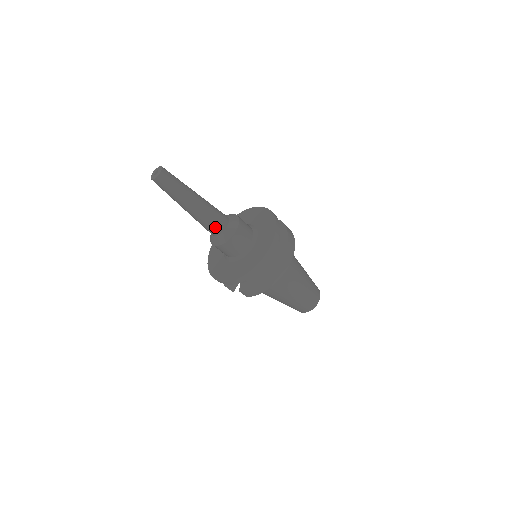
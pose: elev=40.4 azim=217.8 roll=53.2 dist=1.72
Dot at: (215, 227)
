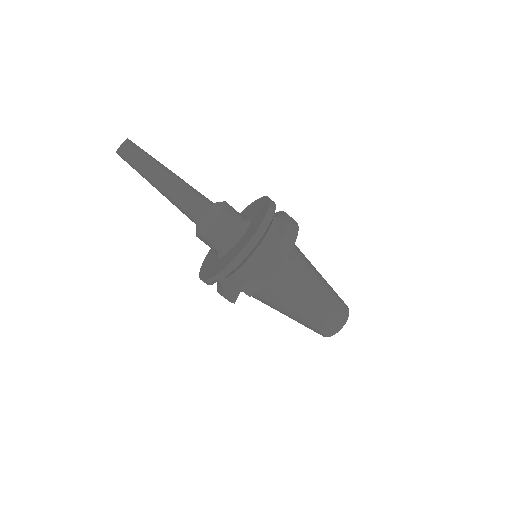
Dot at: (197, 208)
